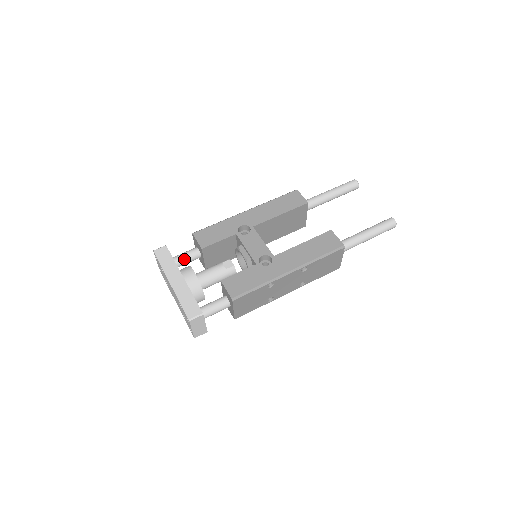
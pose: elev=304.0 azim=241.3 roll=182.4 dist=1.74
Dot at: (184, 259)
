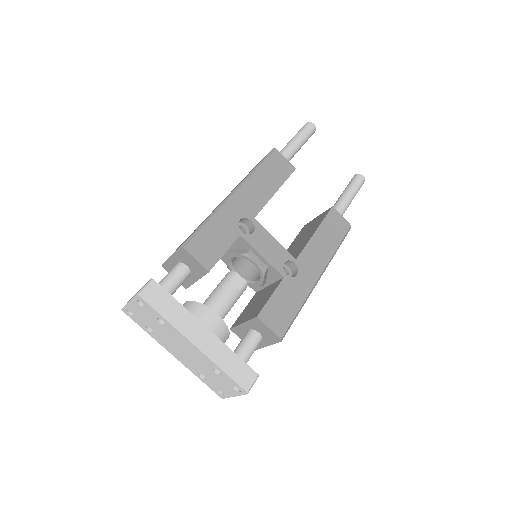
Dot at: (174, 289)
